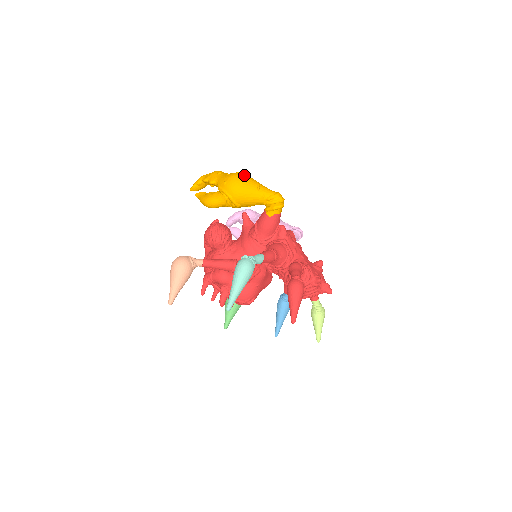
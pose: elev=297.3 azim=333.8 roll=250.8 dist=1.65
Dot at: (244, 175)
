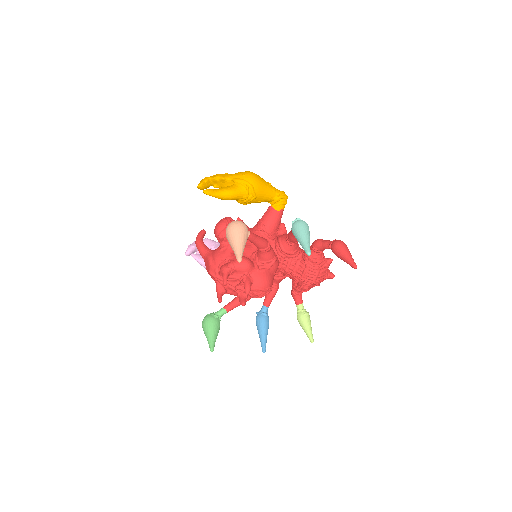
Dot at: occluded
